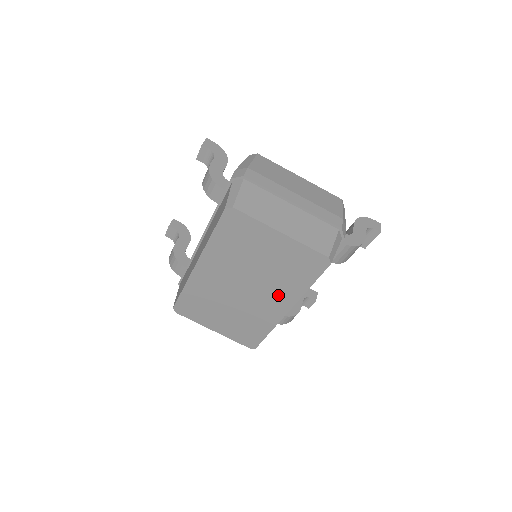
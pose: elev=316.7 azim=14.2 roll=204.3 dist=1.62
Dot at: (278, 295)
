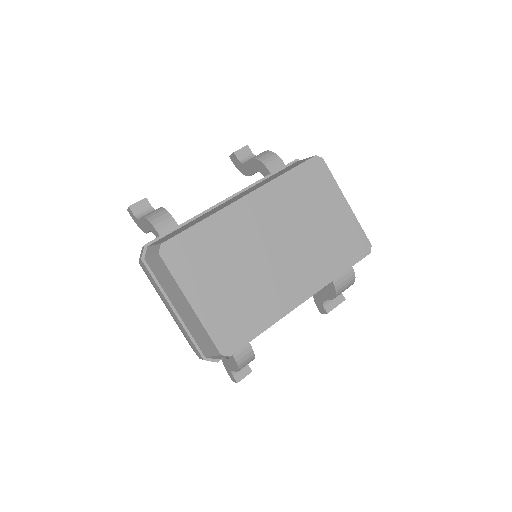
Dot at: (307, 272)
